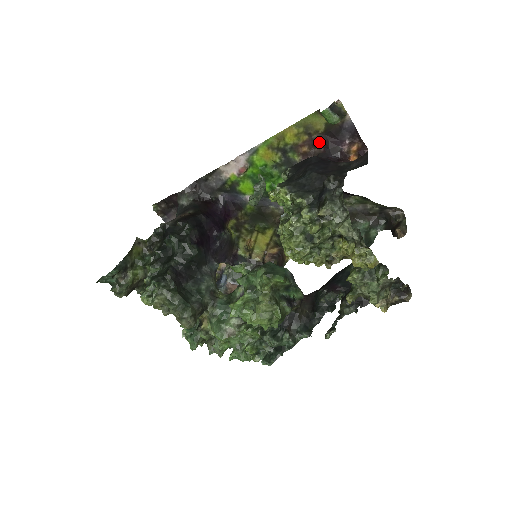
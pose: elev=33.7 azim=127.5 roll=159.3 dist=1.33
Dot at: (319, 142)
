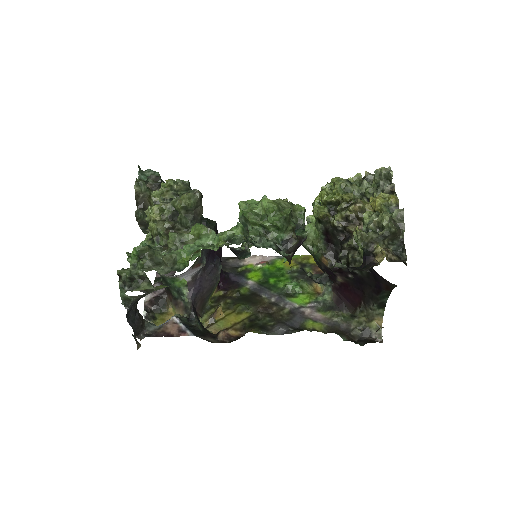
Dot at: occluded
